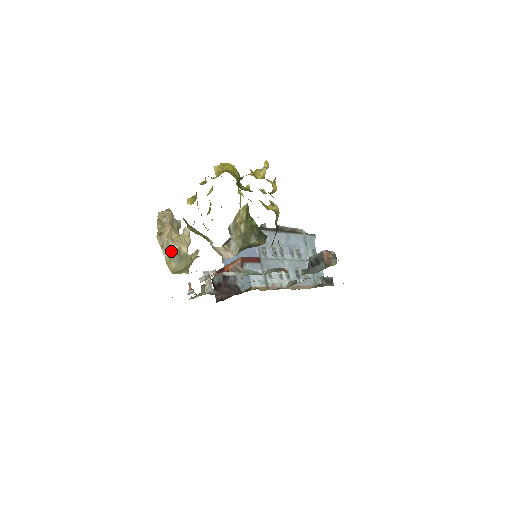
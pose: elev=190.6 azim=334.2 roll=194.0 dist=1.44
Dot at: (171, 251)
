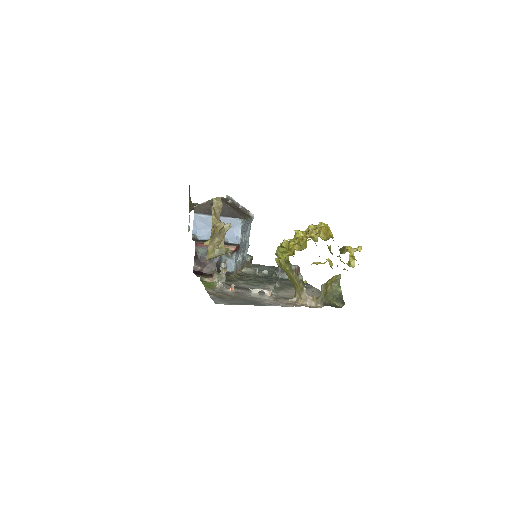
Dot at: (215, 243)
